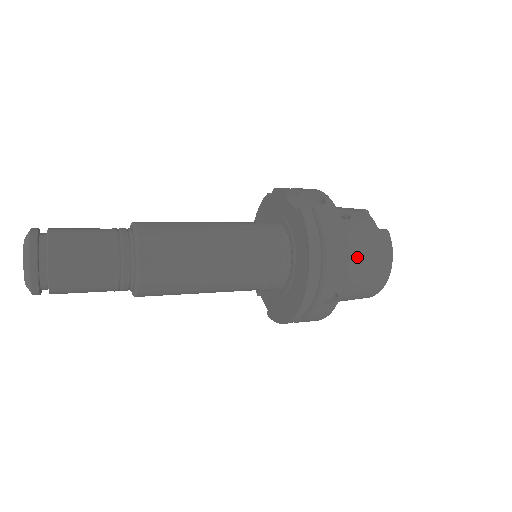
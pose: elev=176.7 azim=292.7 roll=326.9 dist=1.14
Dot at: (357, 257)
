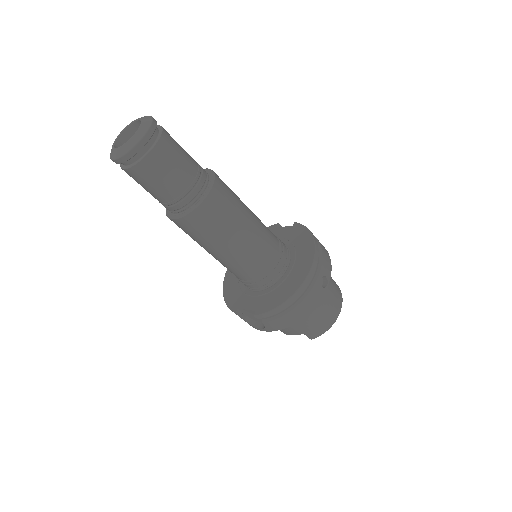
Dot at: occluded
